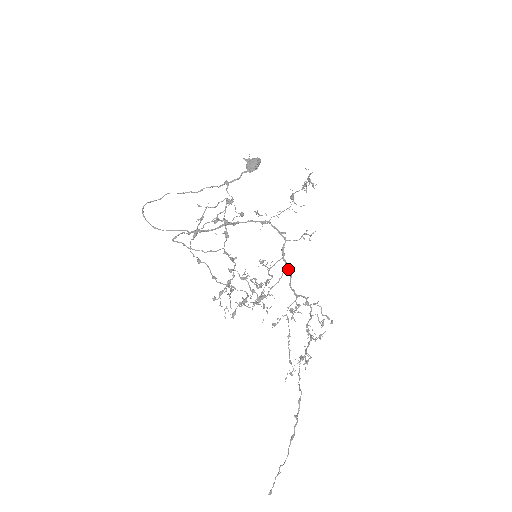
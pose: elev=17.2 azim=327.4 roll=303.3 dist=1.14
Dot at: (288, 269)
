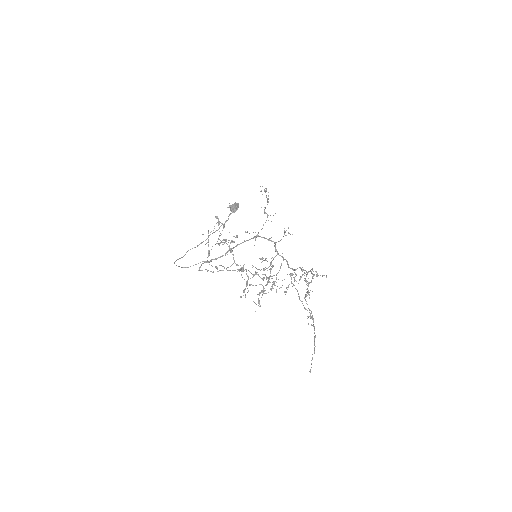
Dot at: (284, 259)
